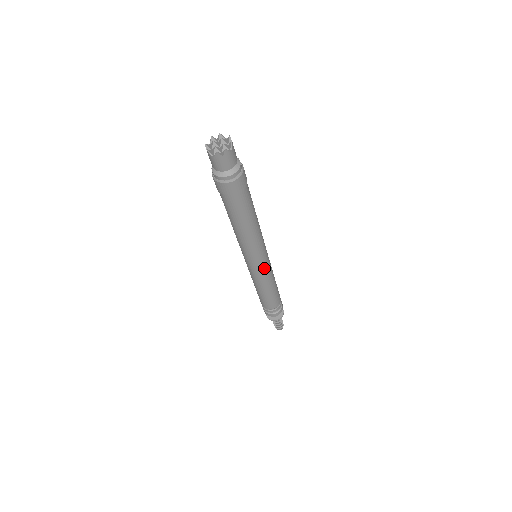
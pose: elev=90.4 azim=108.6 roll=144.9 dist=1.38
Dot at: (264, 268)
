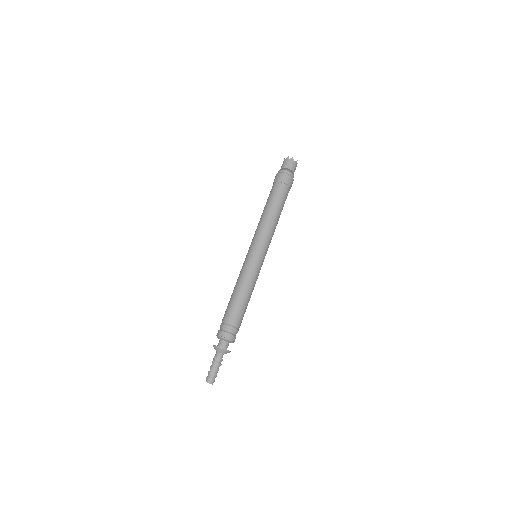
Dot at: (255, 260)
